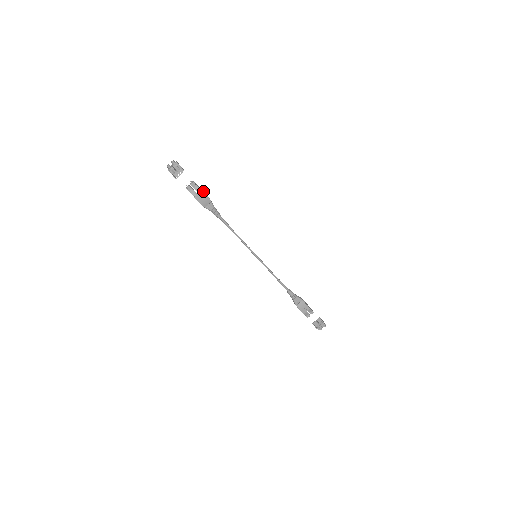
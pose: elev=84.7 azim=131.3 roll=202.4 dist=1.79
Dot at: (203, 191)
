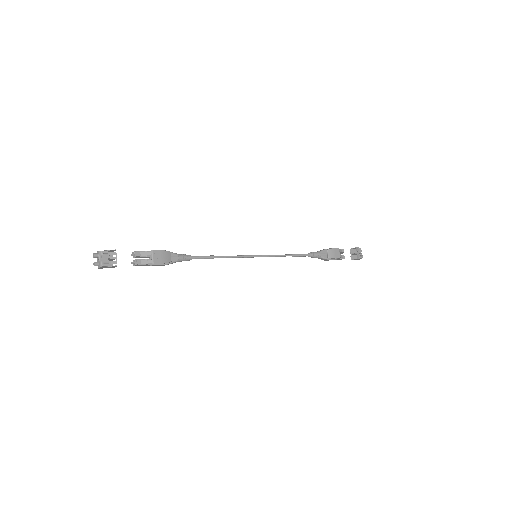
Dot at: occluded
